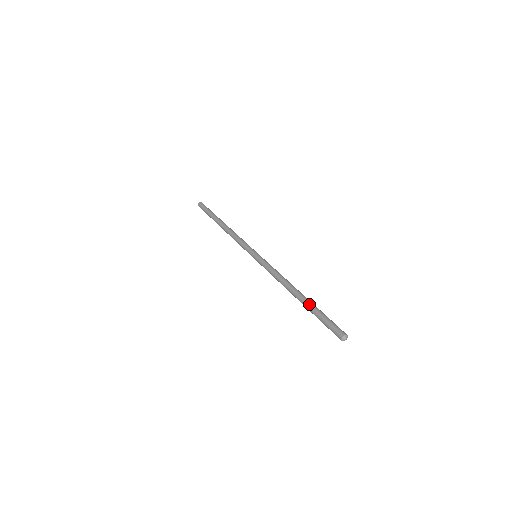
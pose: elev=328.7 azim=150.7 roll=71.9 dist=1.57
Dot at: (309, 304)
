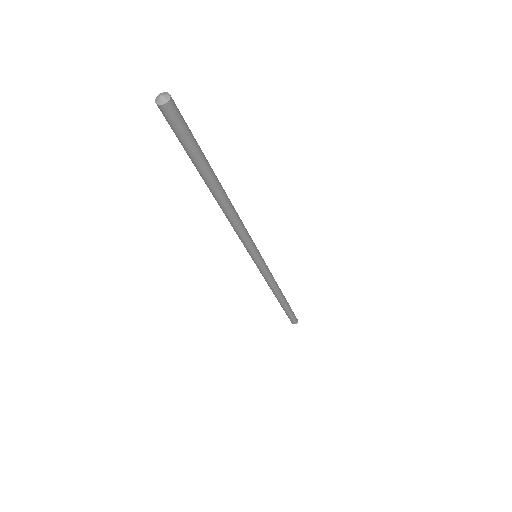
Dot at: occluded
